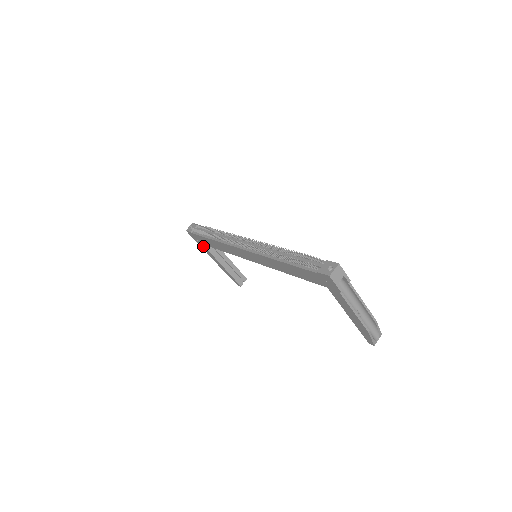
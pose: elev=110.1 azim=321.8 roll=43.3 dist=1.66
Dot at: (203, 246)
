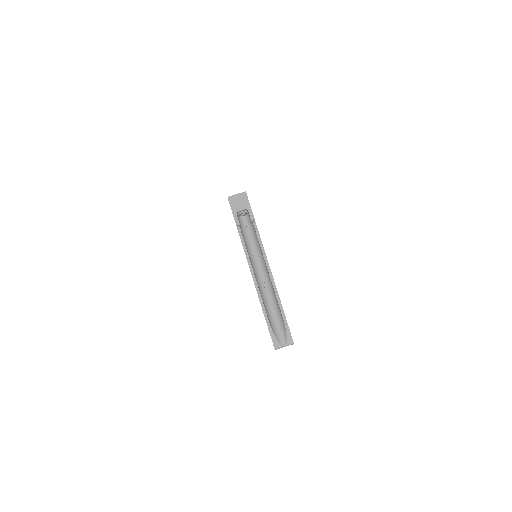
Dot at: occluded
